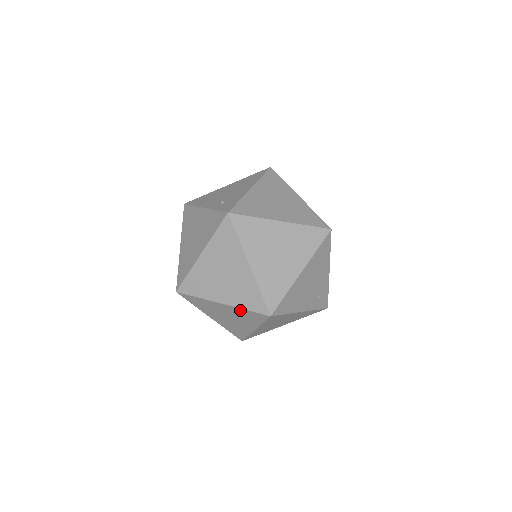
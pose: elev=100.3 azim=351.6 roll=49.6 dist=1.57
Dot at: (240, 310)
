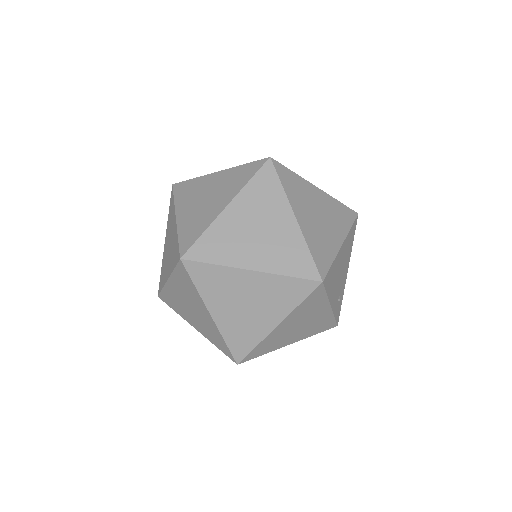
Dot at: (277, 279)
